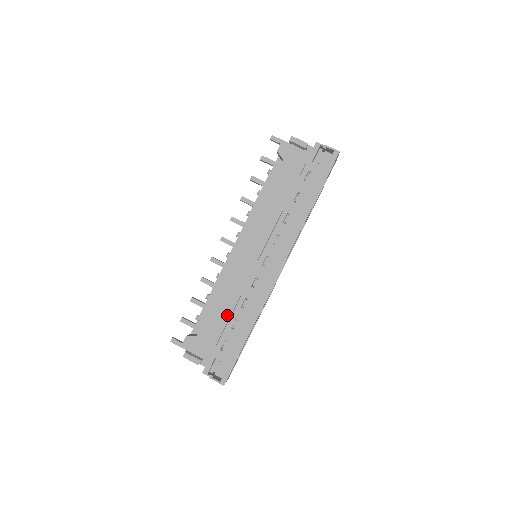
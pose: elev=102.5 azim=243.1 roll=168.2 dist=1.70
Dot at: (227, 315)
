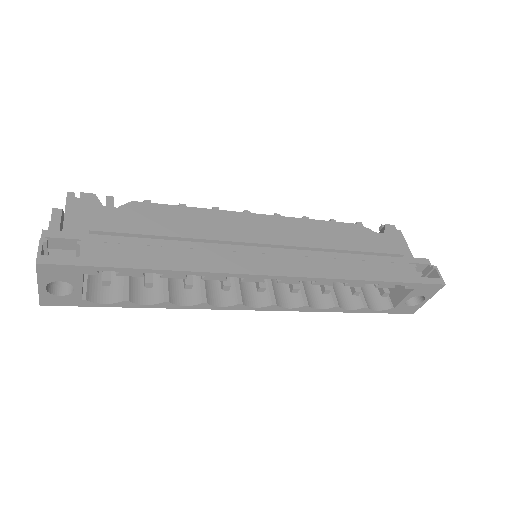
Dot at: (163, 231)
